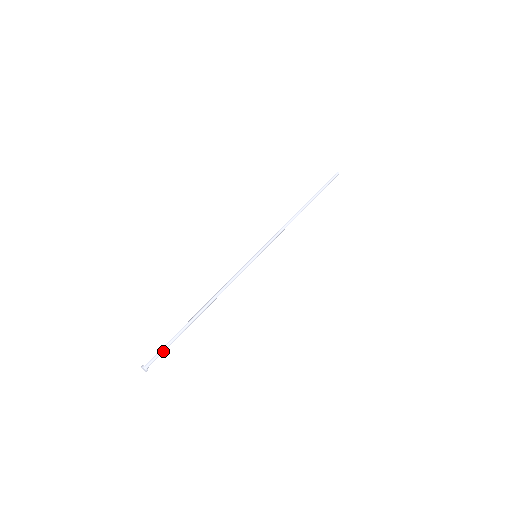
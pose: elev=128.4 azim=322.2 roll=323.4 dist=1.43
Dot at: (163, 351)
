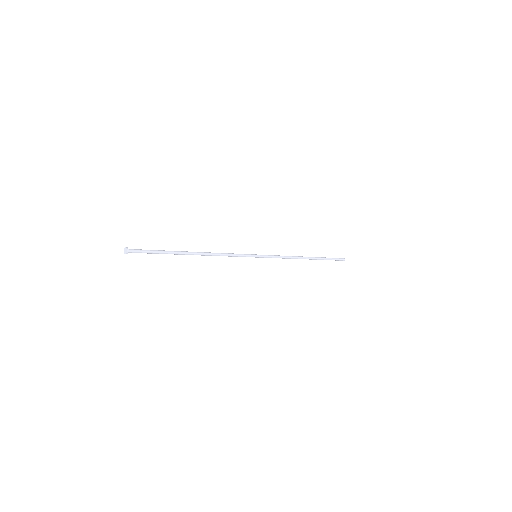
Dot at: (148, 250)
